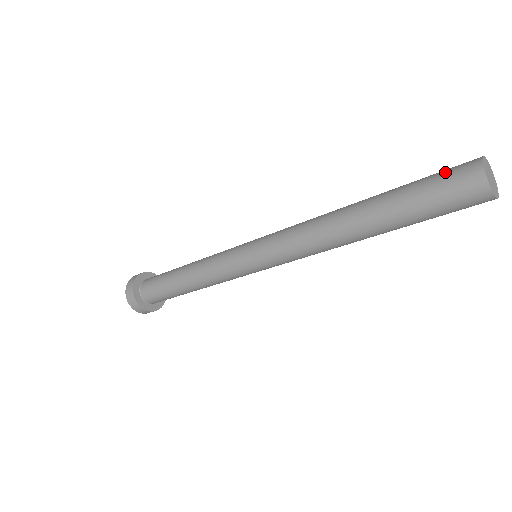
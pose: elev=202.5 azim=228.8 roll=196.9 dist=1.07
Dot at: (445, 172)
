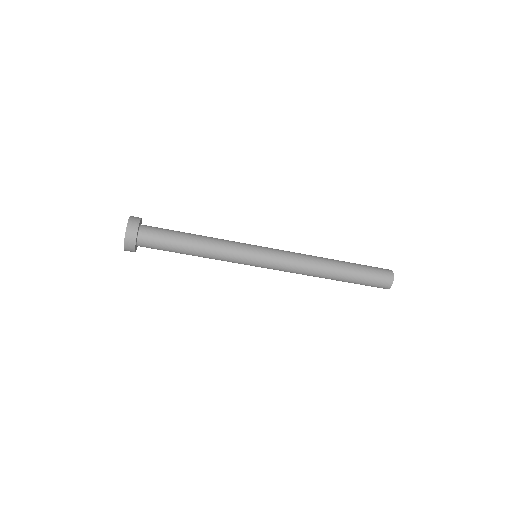
Dot at: (379, 271)
